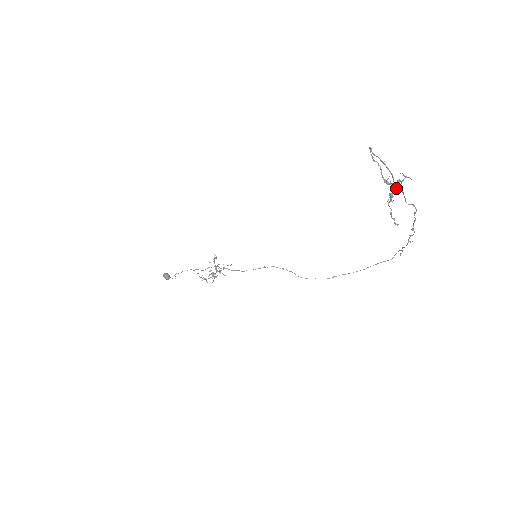
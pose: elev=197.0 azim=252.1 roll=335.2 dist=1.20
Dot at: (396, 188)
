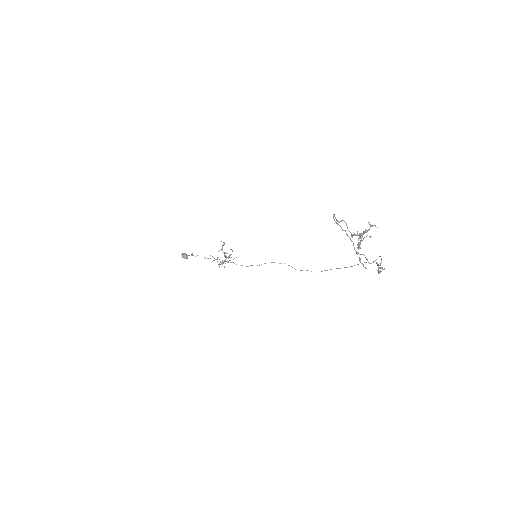
Dot at: (357, 254)
